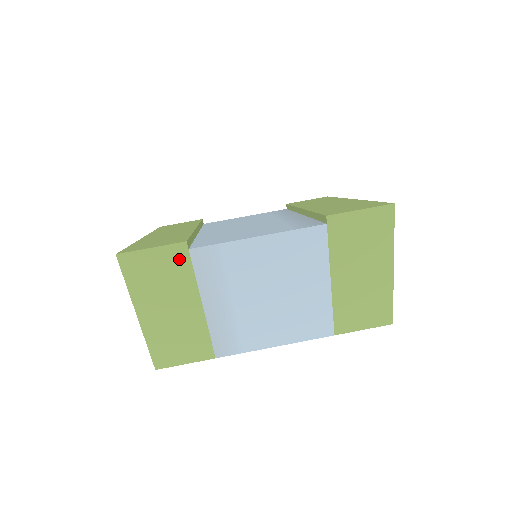
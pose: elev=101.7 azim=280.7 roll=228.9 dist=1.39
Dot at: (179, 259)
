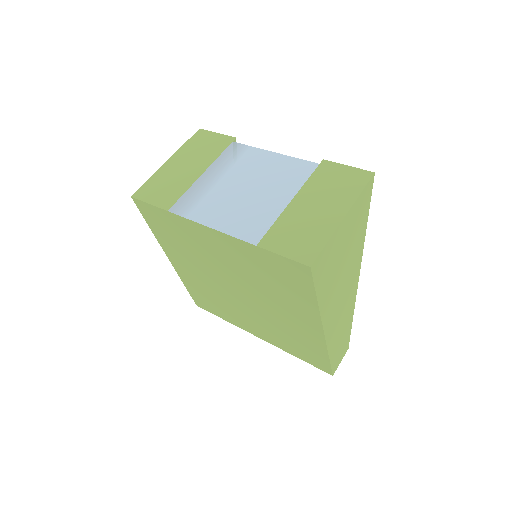
Dot at: (223, 144)
